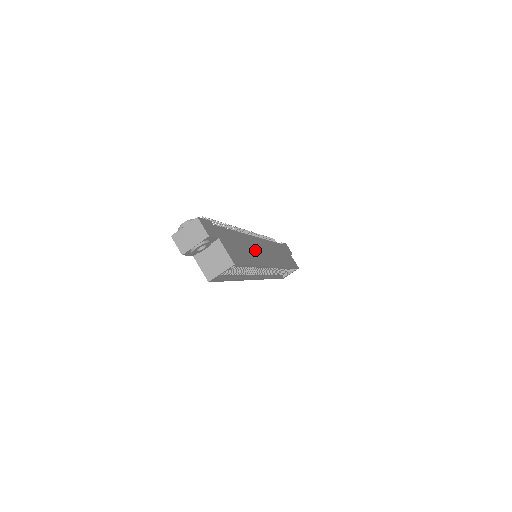
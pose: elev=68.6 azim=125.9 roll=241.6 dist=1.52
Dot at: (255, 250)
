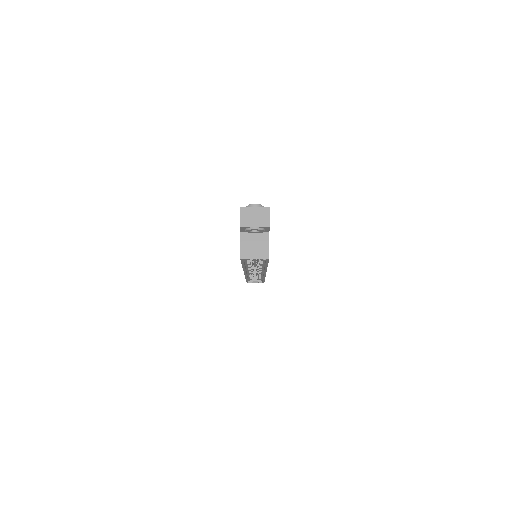
Dot at: occluded
